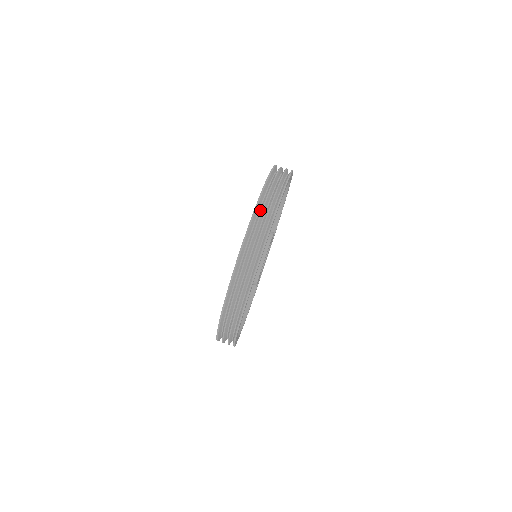
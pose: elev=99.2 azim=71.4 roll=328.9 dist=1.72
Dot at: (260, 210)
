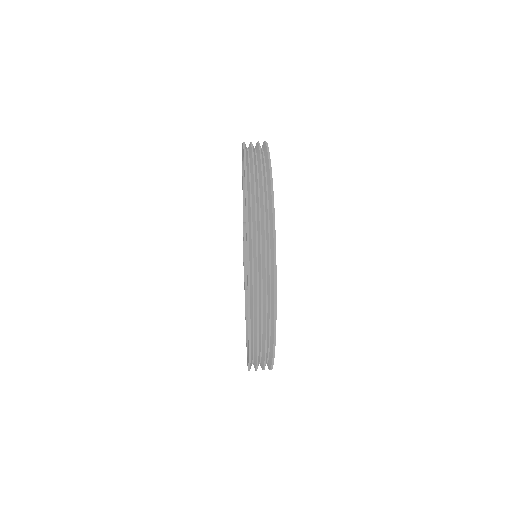
Dot at: occluded
